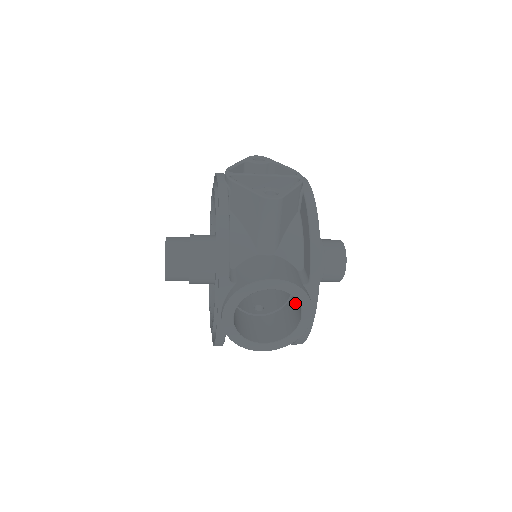
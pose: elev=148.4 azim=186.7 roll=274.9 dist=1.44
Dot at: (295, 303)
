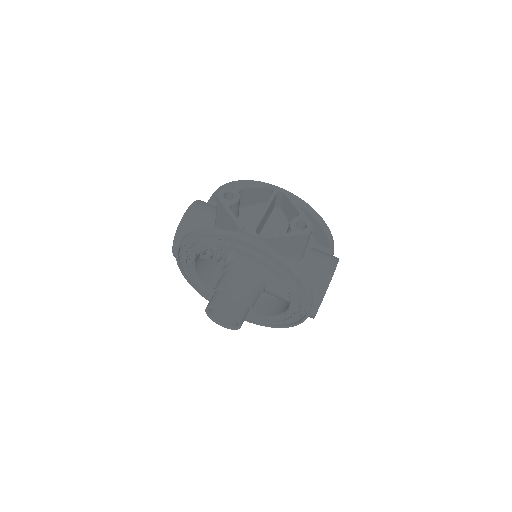
Dot at: occluded
